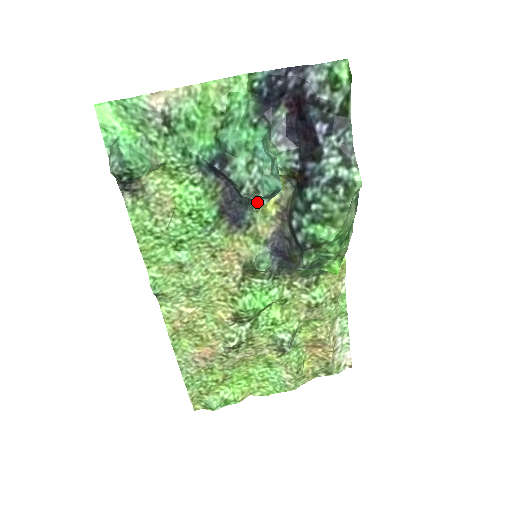
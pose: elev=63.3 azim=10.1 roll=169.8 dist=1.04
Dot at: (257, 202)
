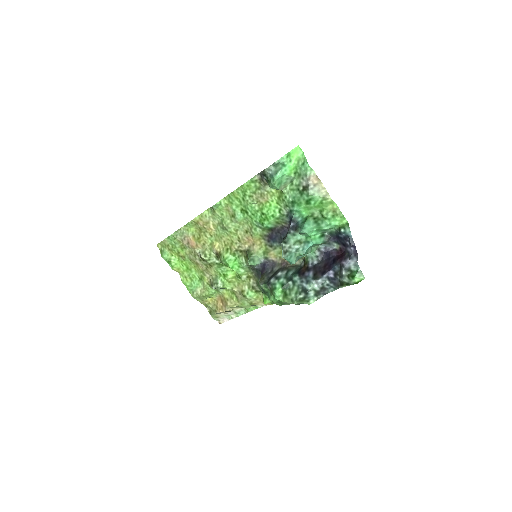
Dot at: occluded
